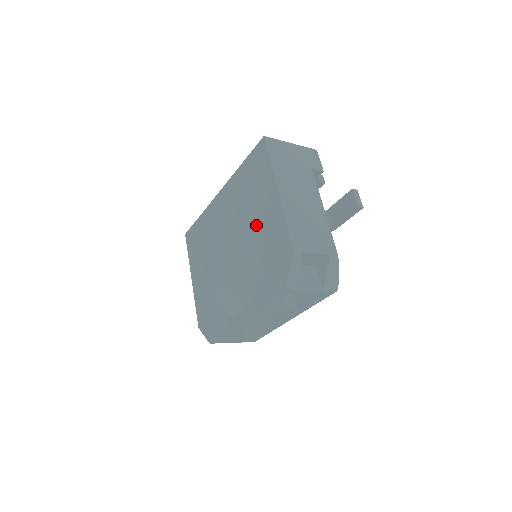
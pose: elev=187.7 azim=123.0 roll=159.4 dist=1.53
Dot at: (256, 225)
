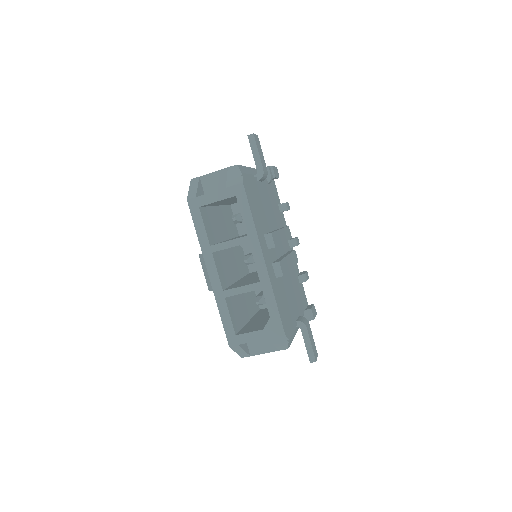
Dot at: occluded
